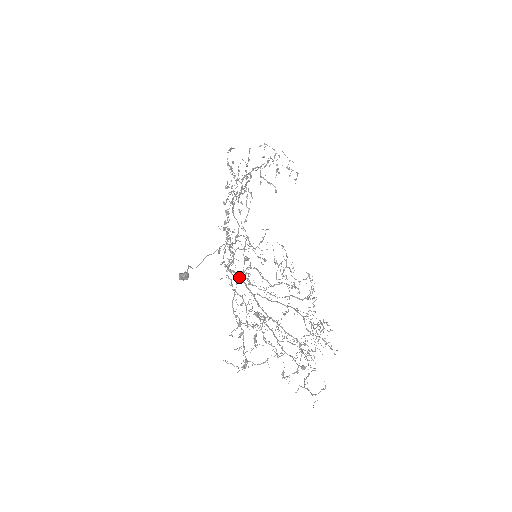
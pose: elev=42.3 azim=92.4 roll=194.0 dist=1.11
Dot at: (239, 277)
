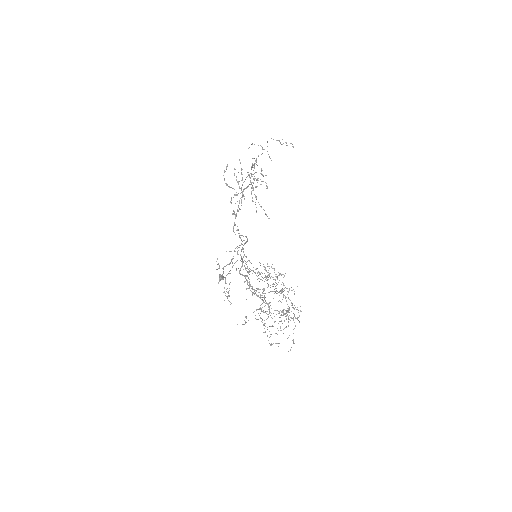
Dot at: occluded
